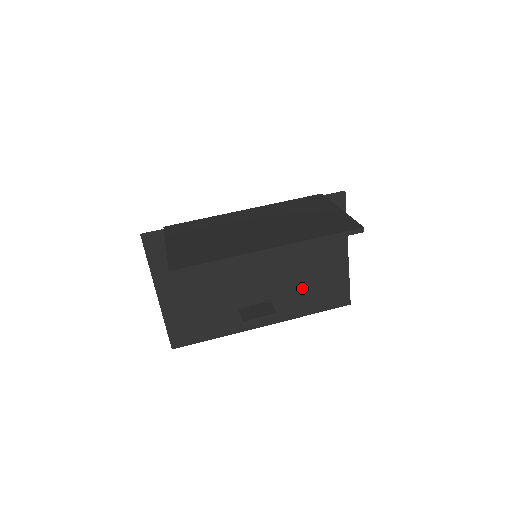
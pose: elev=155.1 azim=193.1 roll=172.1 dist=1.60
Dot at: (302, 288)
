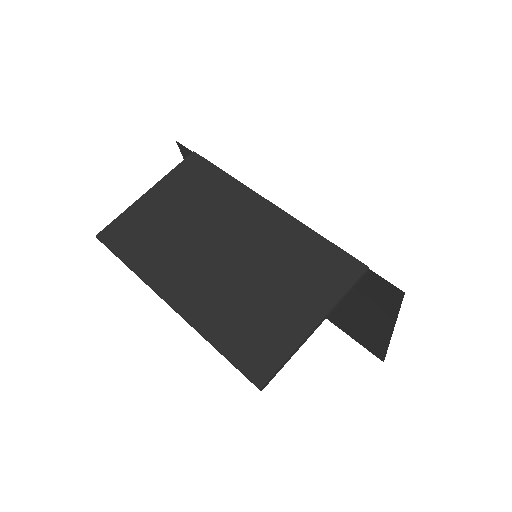
Dot at: occluded
